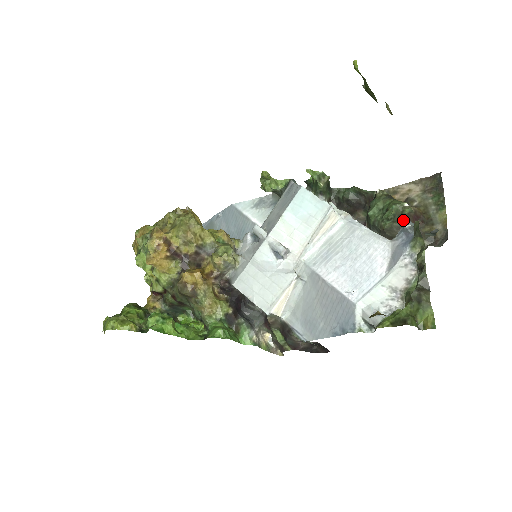
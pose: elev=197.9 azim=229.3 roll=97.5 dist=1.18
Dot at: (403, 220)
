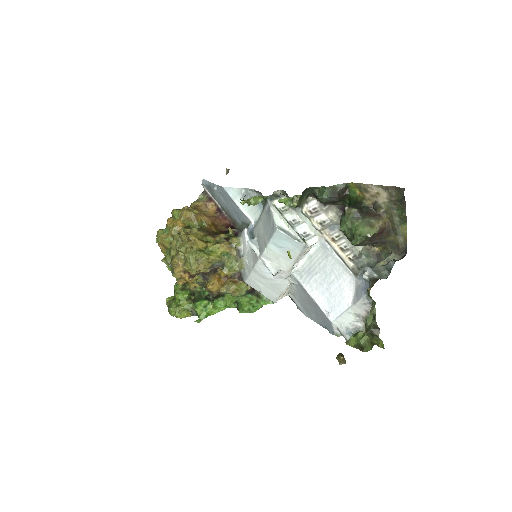
Dot at: (369, 239)
